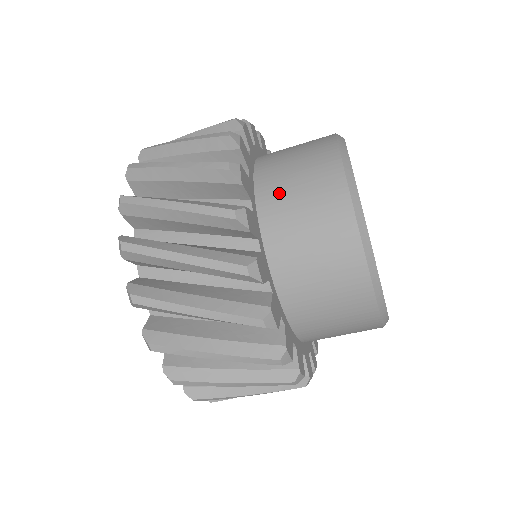
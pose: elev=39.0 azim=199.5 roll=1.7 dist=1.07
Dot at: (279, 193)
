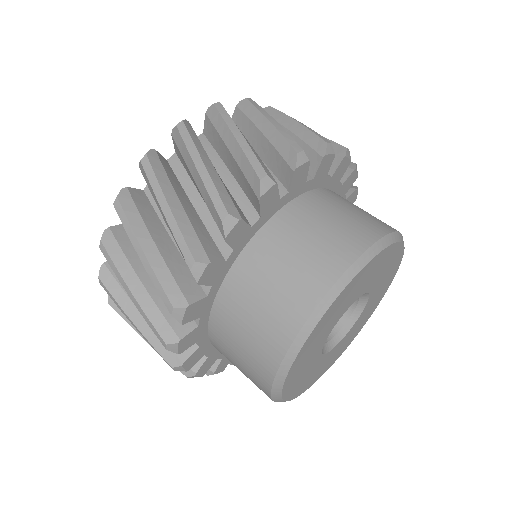
Dot at: (288, 233)
